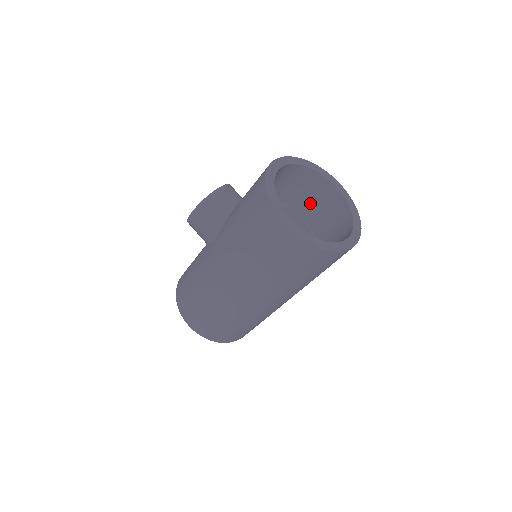
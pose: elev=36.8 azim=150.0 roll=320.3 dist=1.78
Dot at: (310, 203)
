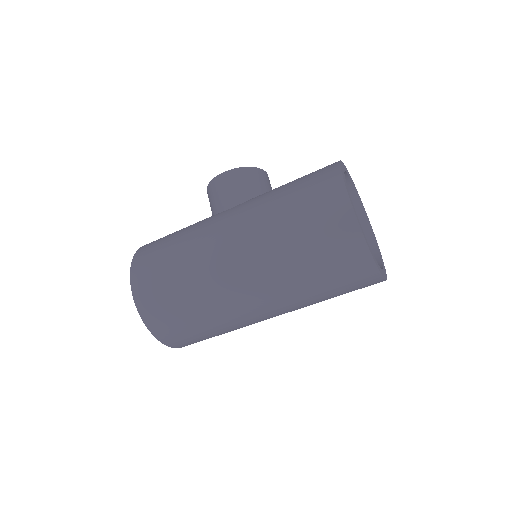
Dot at: occluded
